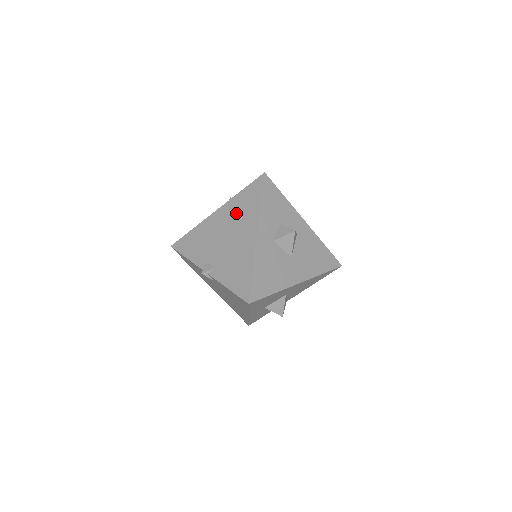
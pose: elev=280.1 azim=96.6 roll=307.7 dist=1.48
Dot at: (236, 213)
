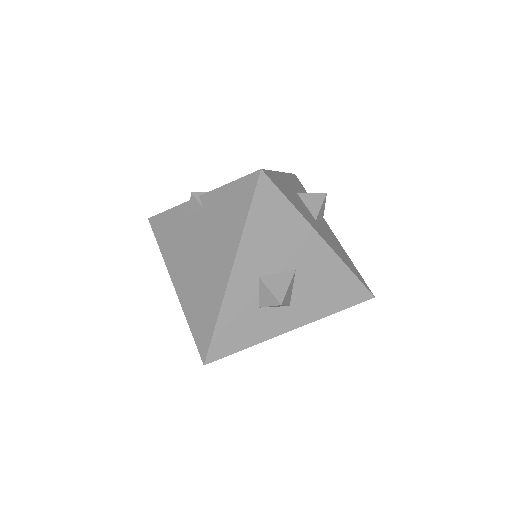
Dot at: occluded
